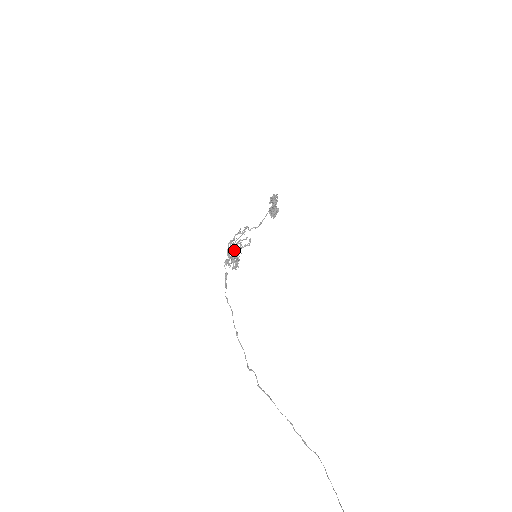
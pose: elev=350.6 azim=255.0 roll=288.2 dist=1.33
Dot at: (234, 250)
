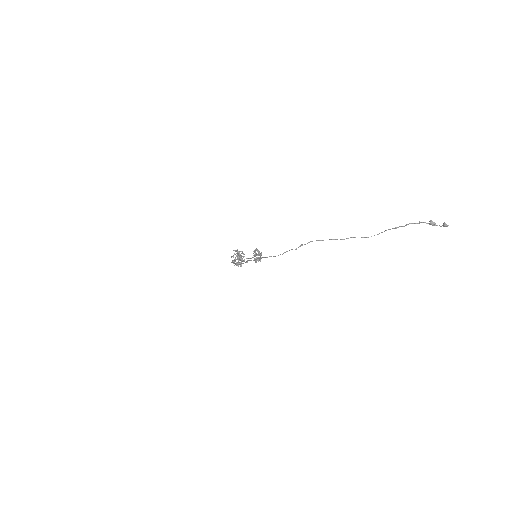
Dot at: (238, 252)
